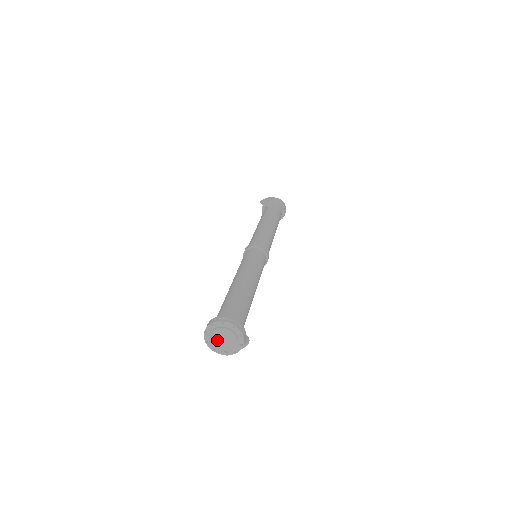
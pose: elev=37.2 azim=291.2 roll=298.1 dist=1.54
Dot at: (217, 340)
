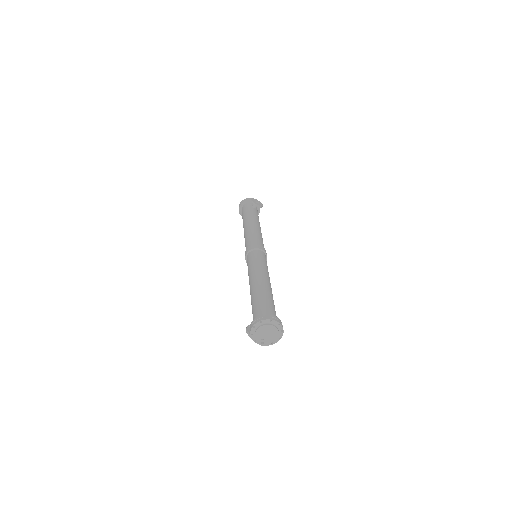
Dot at: (263, 331)
